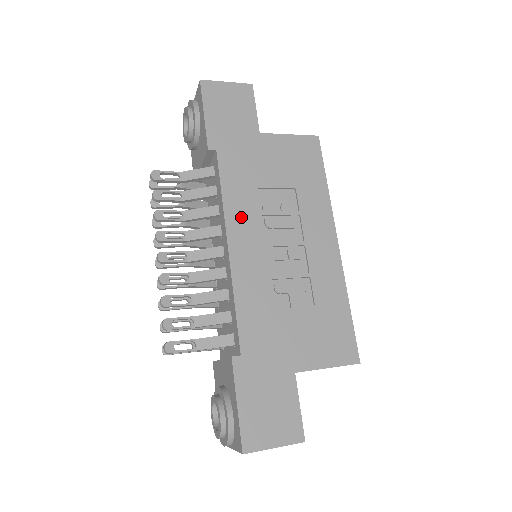
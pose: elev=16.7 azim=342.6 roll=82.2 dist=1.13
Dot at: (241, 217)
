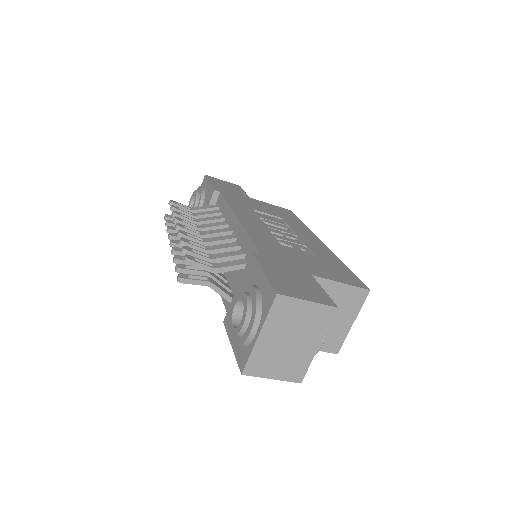
Dot at: (244, 213)
